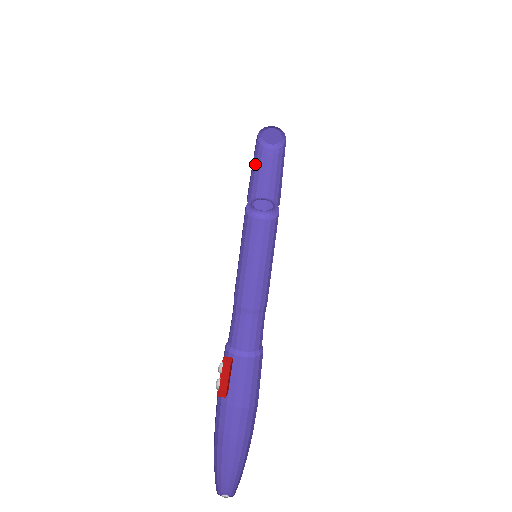
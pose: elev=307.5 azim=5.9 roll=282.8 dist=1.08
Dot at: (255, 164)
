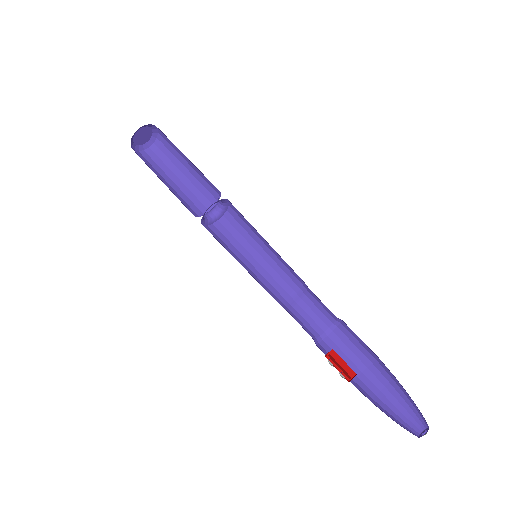
Dot at: (164, 174)
